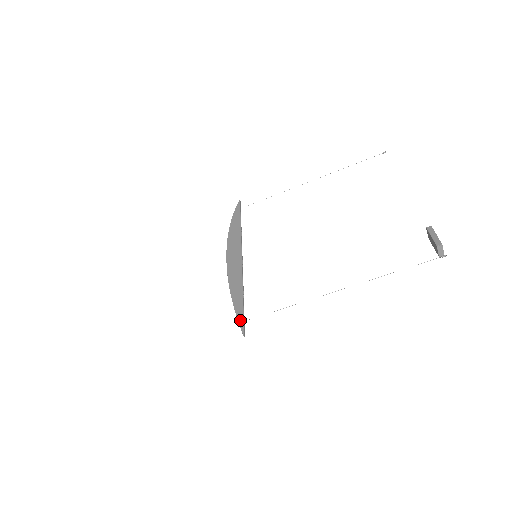
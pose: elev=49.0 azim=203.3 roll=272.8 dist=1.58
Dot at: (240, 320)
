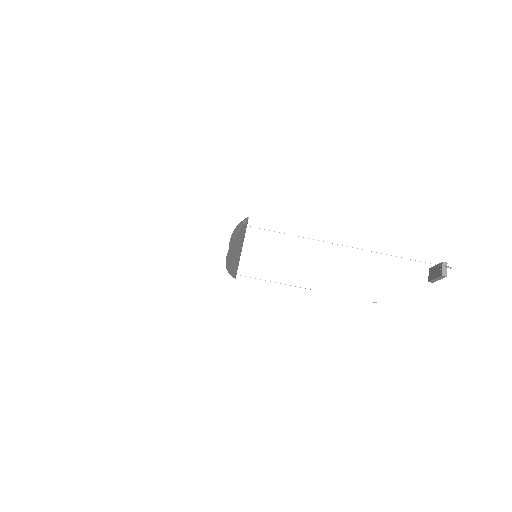
Dot at: (244, 222)
